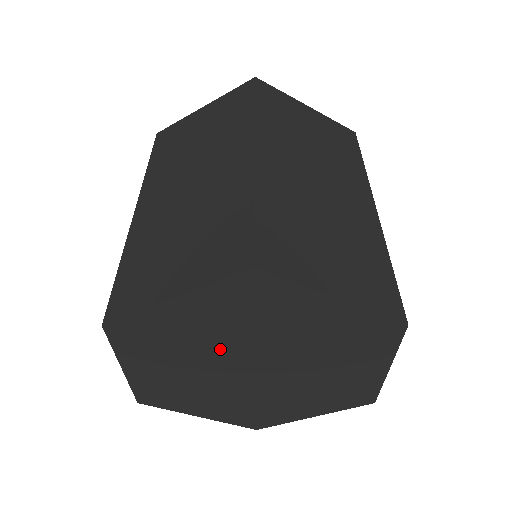
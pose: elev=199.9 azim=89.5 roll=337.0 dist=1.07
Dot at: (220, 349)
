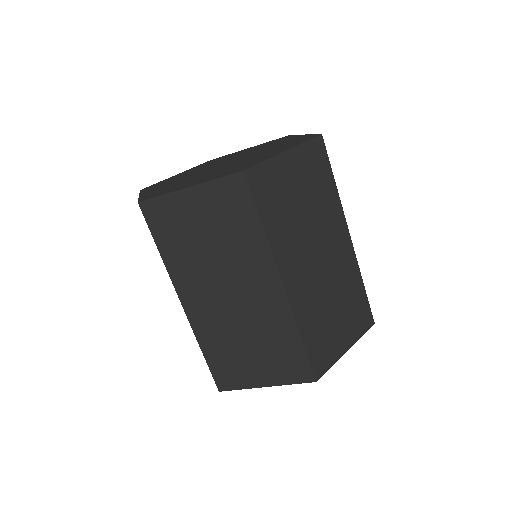
Dot at: occluded
